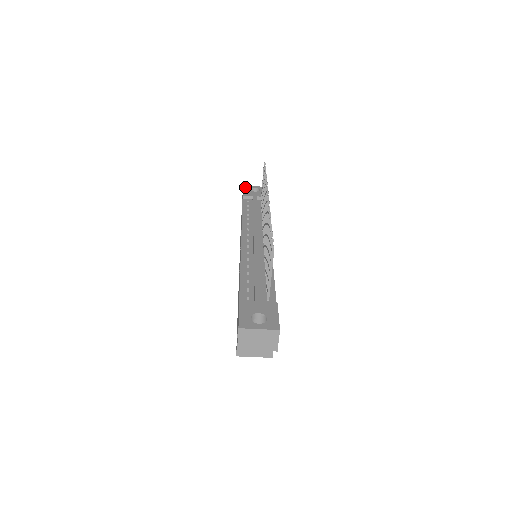
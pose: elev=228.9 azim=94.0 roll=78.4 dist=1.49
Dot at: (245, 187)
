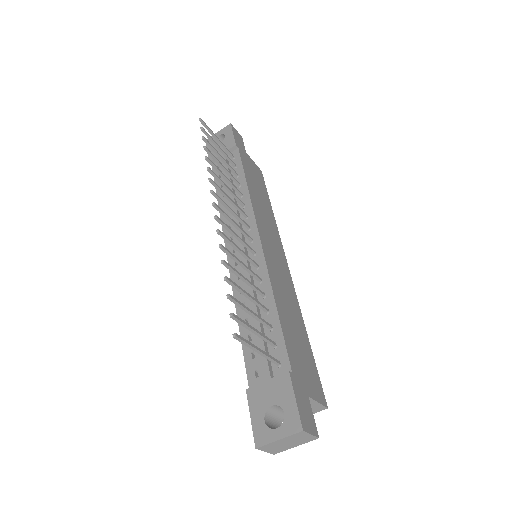
Dot at: occluded
